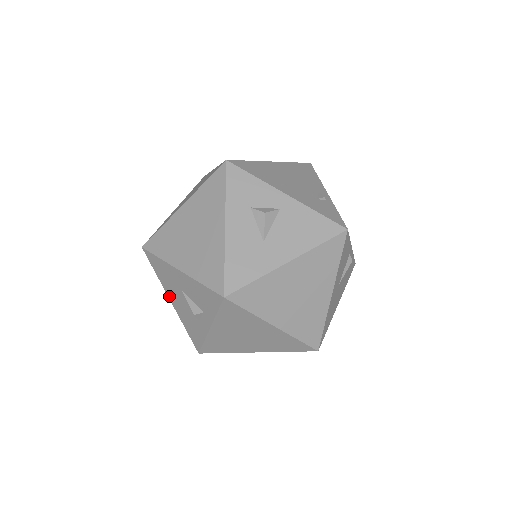
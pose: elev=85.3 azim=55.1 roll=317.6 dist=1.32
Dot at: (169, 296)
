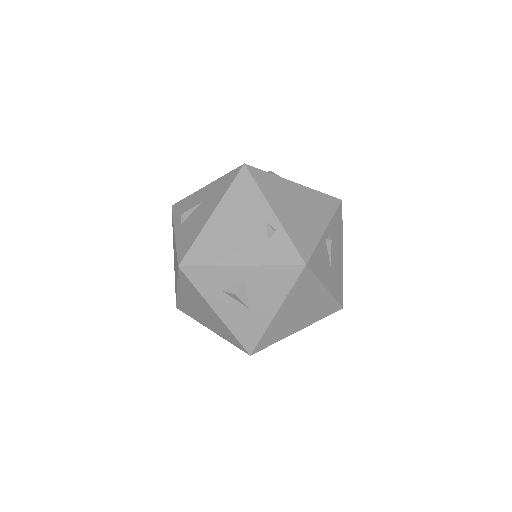
Dot at: occluded
